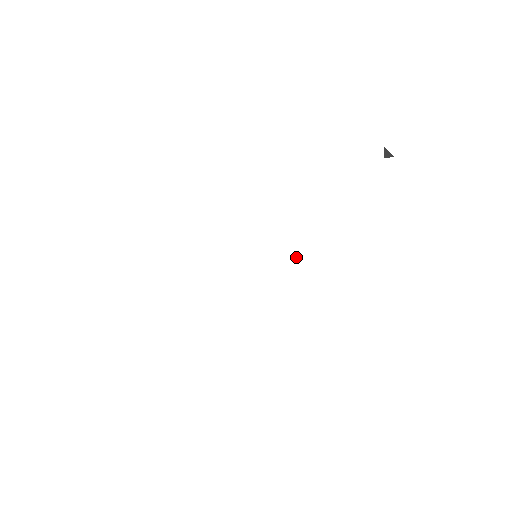
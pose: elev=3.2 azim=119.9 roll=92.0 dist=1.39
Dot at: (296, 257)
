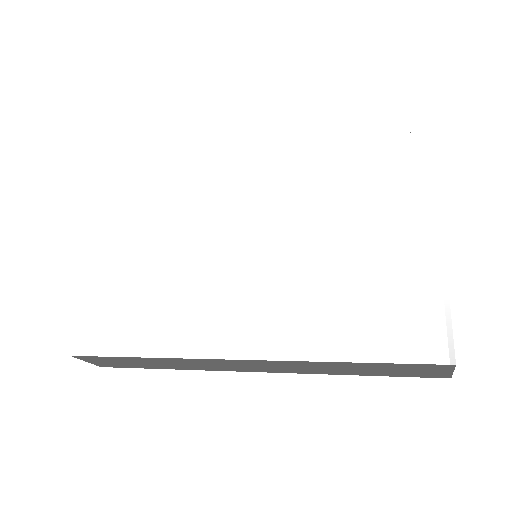
Dot at: (319, 243)
